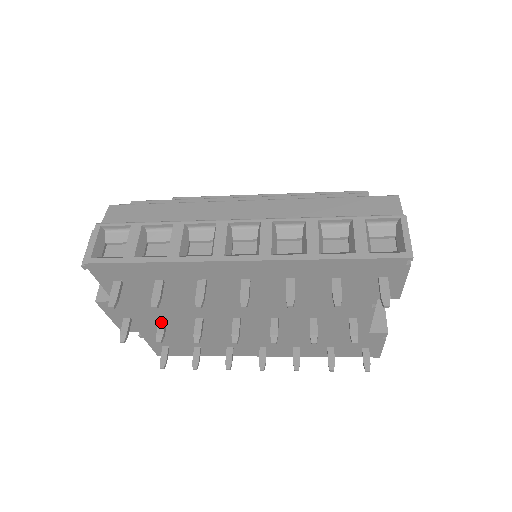
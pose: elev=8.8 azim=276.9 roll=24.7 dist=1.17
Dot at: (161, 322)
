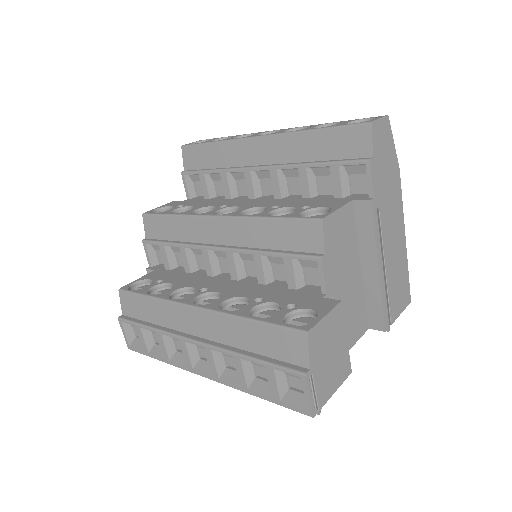
Dot at: occluded
